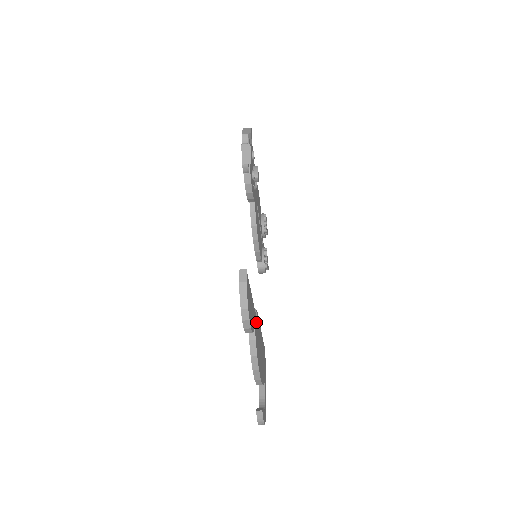
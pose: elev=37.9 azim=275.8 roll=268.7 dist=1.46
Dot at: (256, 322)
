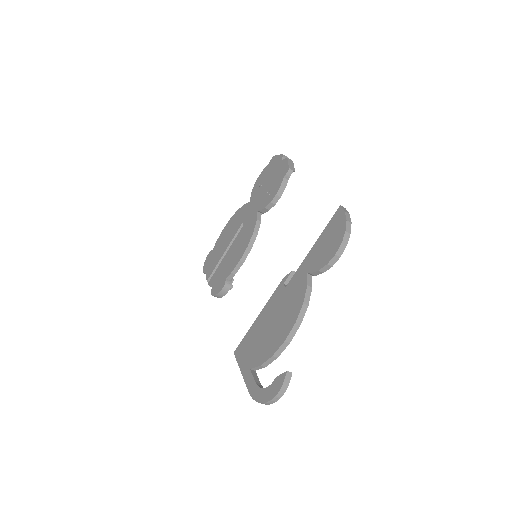
Dot at: occluded
